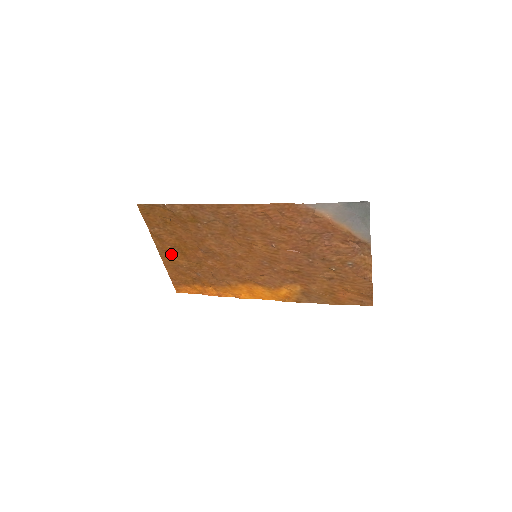
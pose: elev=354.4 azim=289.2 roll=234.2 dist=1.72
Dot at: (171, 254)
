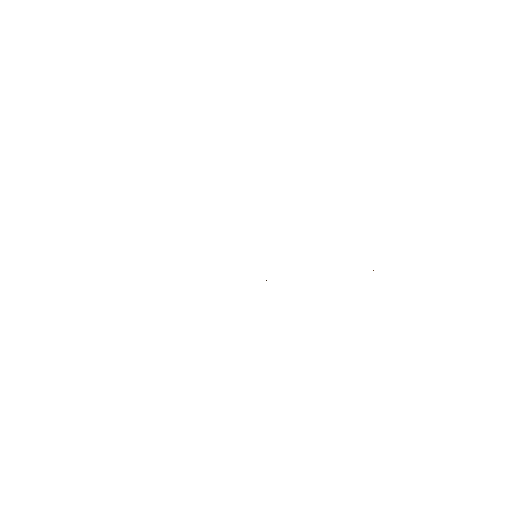
Dot at: occluded
